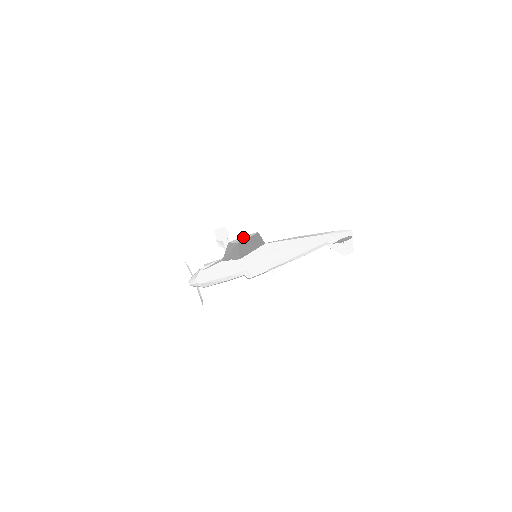
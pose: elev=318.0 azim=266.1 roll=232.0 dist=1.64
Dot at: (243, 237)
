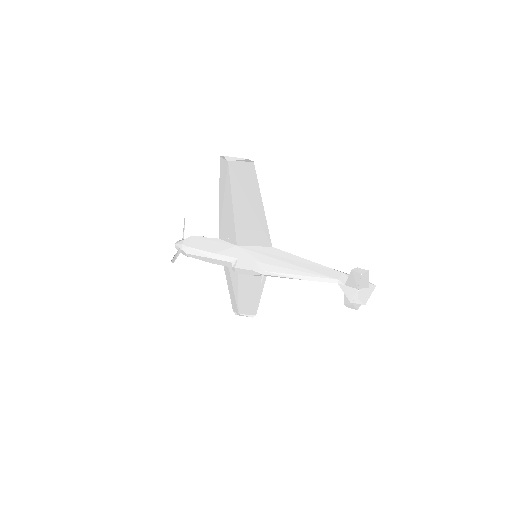
Dot at: (236, 158)
